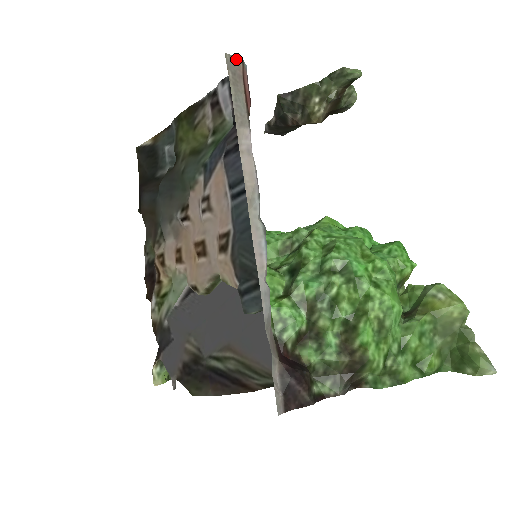
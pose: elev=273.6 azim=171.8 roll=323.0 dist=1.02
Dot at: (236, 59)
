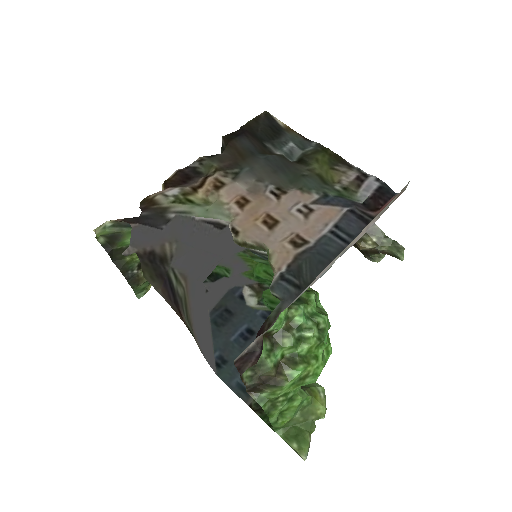
Dot at: occluded
